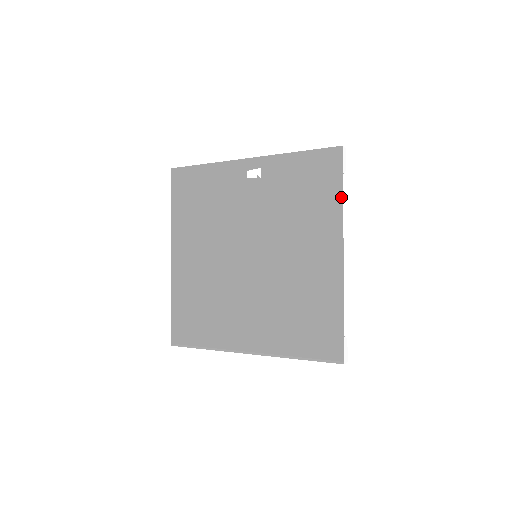
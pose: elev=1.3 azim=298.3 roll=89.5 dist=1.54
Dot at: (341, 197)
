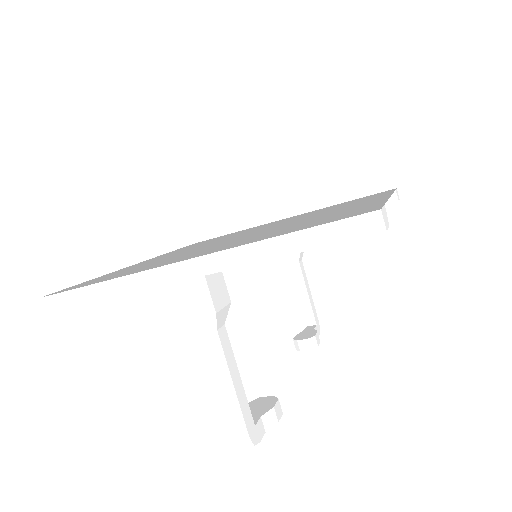
Dot at: (392, 191)
